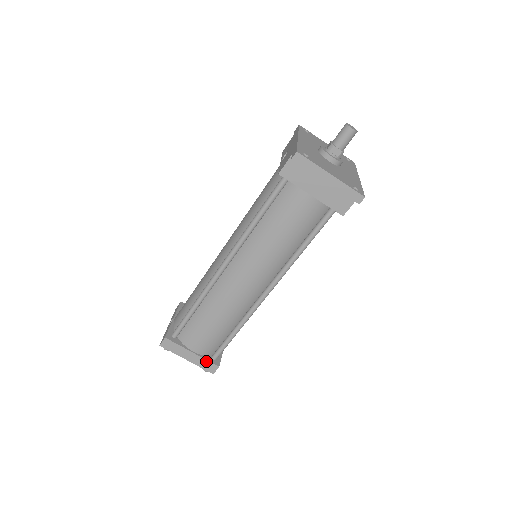
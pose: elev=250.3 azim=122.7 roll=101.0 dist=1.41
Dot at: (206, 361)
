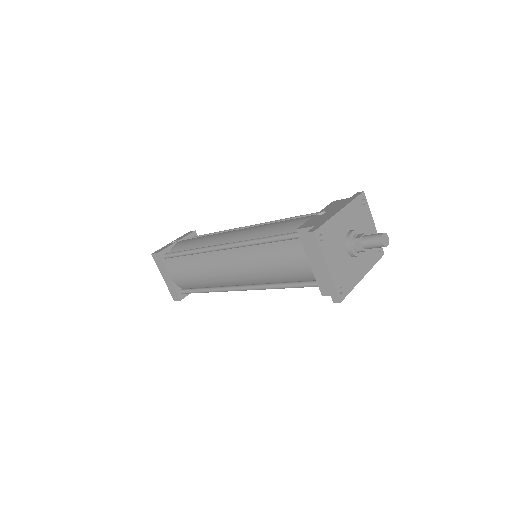
Dot at: (174, 290)
